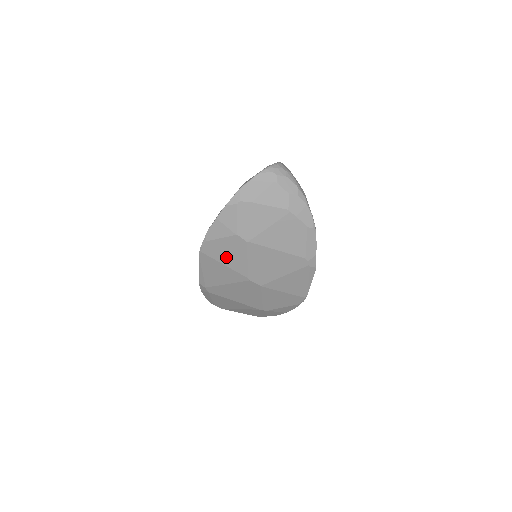
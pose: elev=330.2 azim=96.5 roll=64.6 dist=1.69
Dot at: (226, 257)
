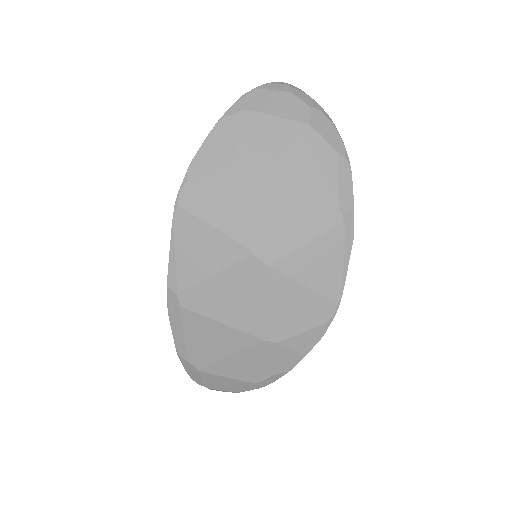
Dot at: (216, 209)
